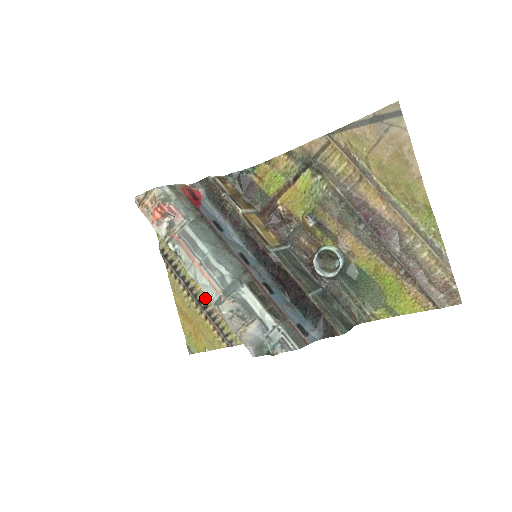
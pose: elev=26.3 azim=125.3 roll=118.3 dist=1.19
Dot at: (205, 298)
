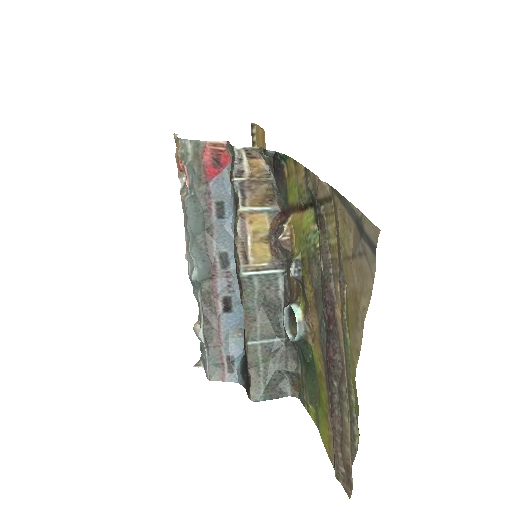
Dot at: occluded
